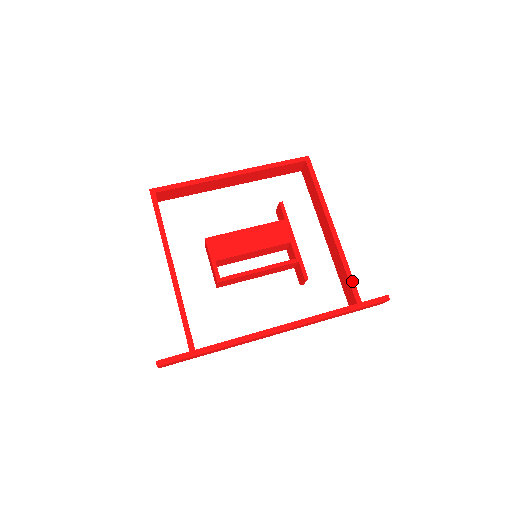
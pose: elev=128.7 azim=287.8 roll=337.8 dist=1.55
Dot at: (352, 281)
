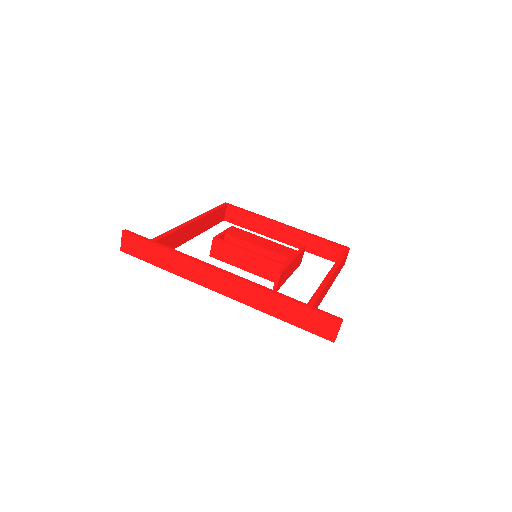
Dot at: (317, 295)
